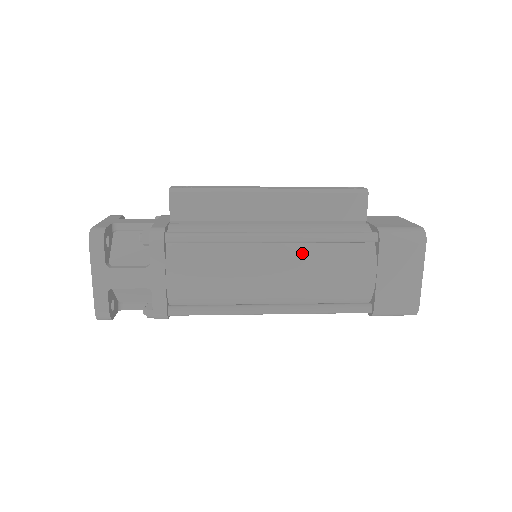
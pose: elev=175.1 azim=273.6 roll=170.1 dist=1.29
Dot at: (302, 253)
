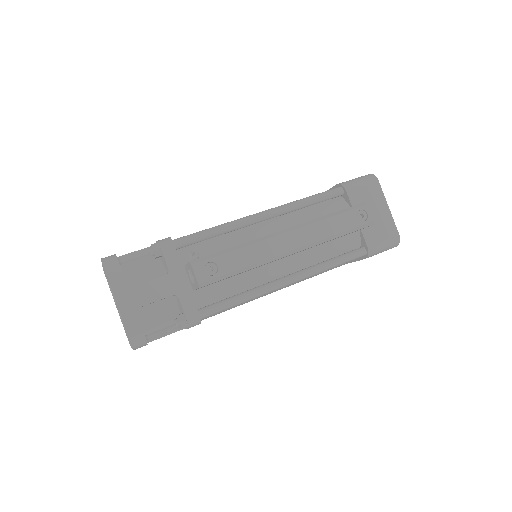
Dot at: occluded
